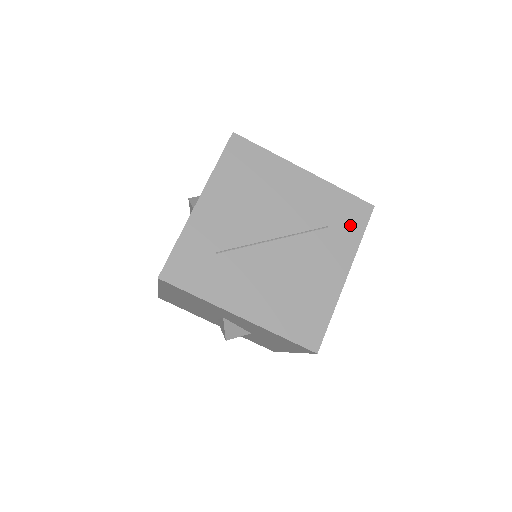
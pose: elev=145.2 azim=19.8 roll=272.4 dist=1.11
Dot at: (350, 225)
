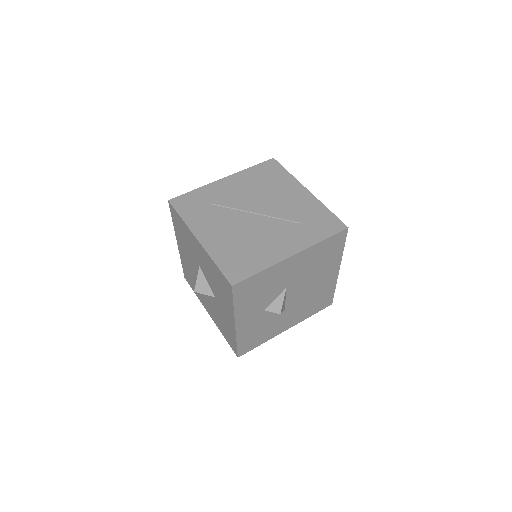
Dot at: (319, 229)
